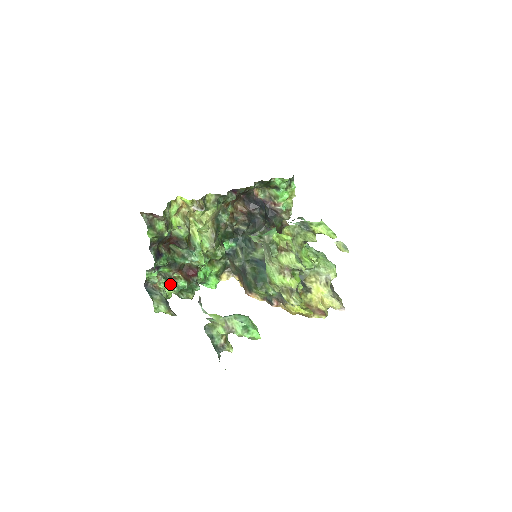
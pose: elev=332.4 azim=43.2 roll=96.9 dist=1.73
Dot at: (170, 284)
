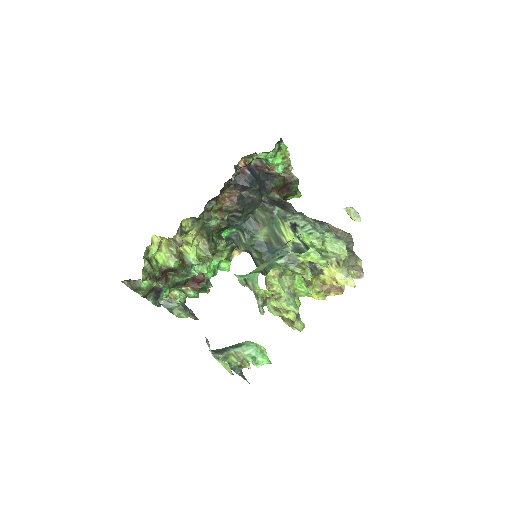
Dot at: occluded
